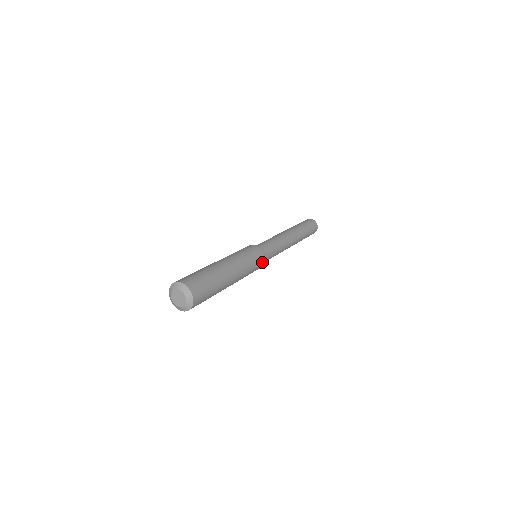
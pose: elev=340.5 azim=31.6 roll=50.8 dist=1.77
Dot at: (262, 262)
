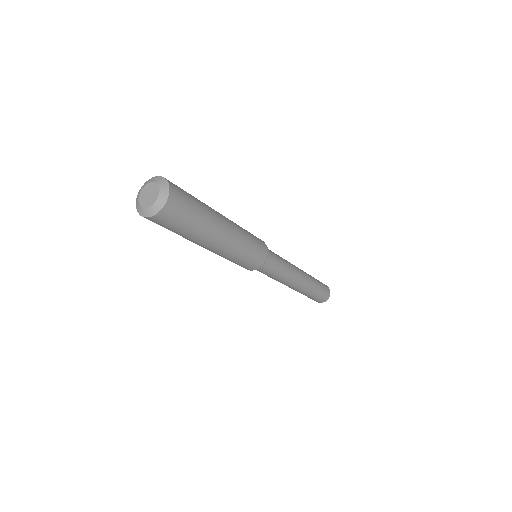
Dot at: (264, 247)
